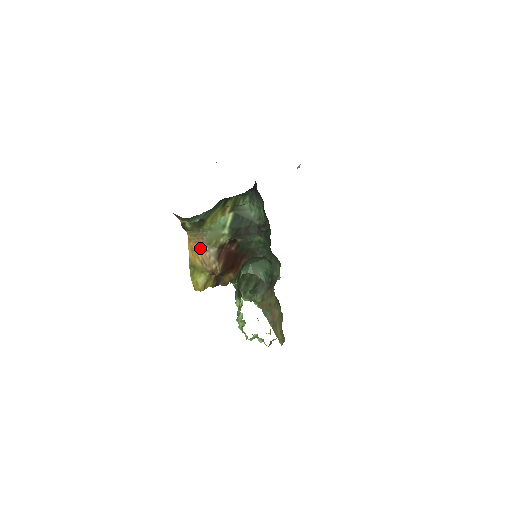
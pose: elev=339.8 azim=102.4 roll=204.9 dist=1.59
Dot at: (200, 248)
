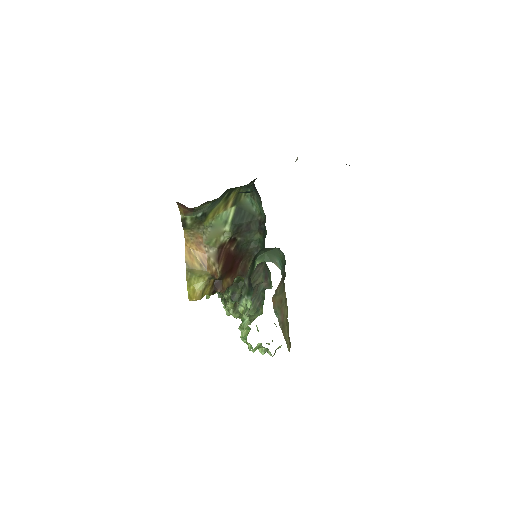
Dot at: (198, 249)
